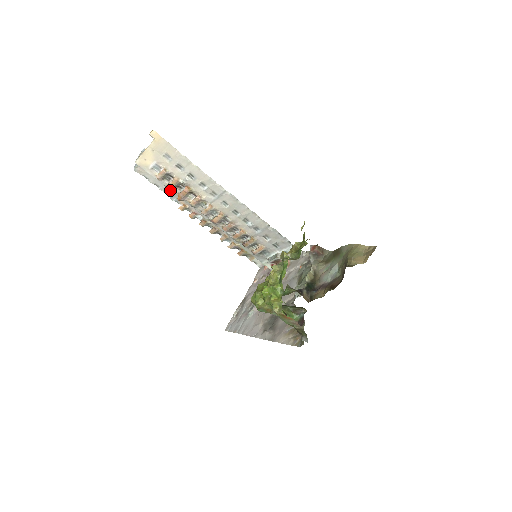
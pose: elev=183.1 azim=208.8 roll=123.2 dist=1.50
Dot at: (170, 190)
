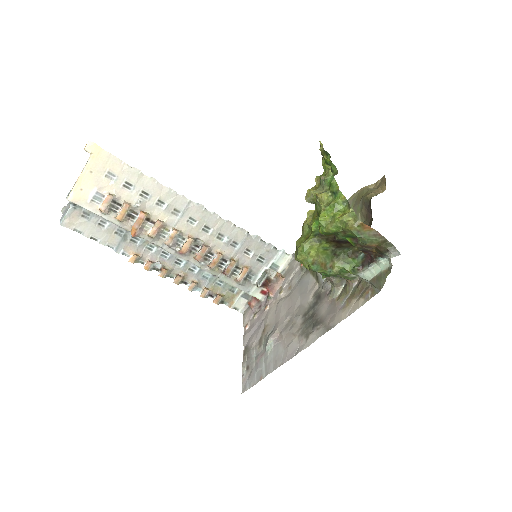
Dot at: (113, 239)
